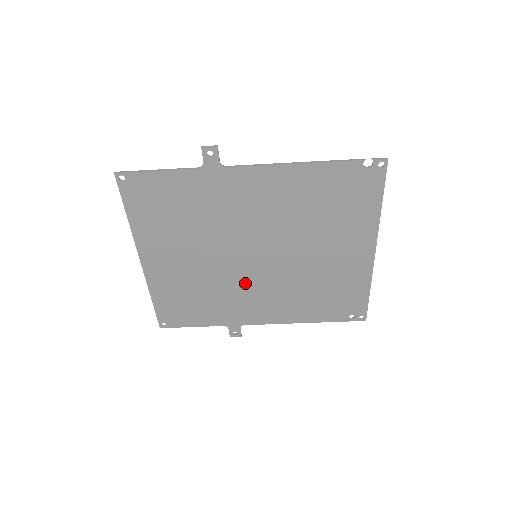
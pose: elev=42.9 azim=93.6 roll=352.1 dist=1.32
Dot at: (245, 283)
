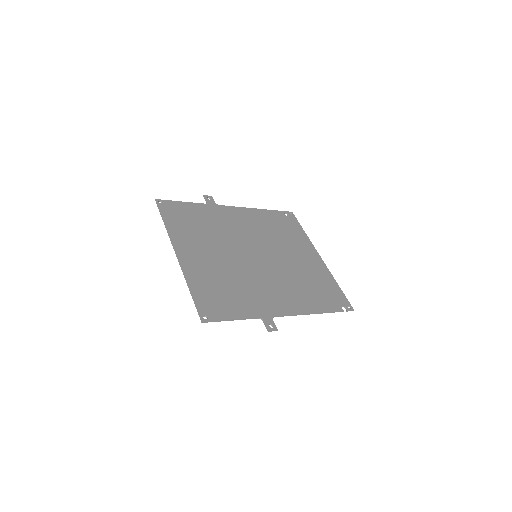
Dot at: (238, 238)
